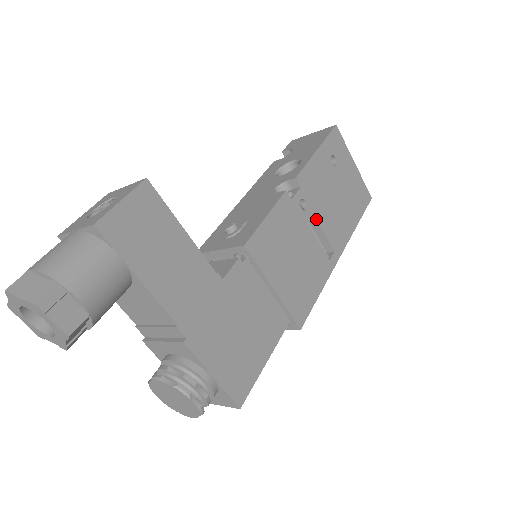
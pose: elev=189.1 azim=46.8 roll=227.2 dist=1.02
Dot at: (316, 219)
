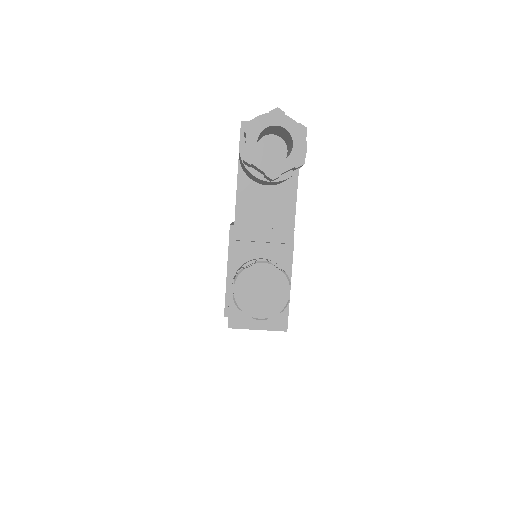
Dot at: occluded
